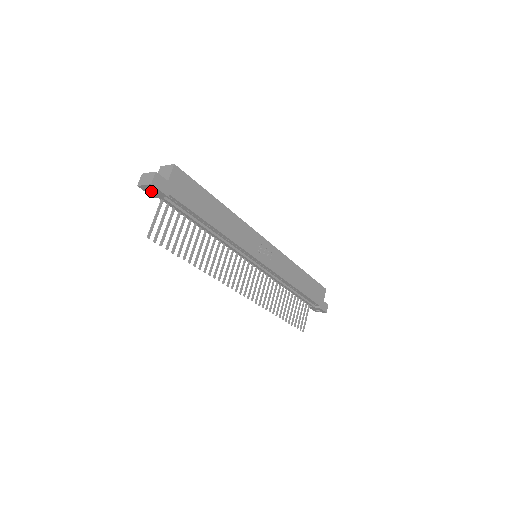
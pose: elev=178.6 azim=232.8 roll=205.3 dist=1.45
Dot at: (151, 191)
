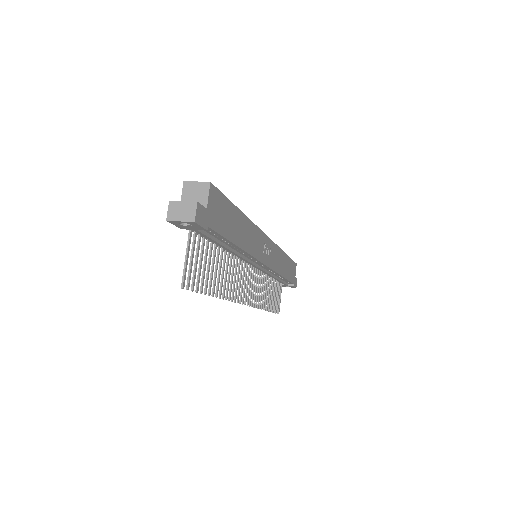
Dot at: (184, 225)
